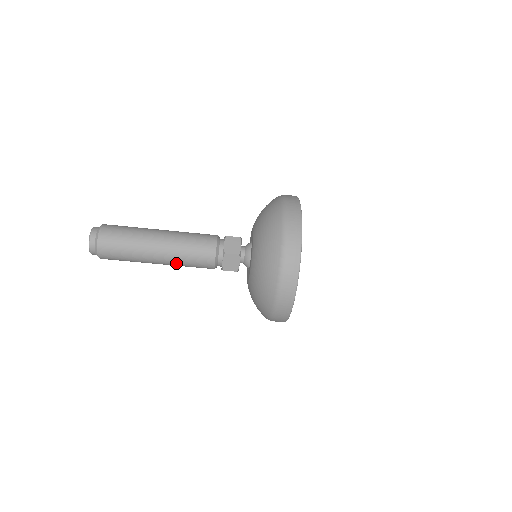
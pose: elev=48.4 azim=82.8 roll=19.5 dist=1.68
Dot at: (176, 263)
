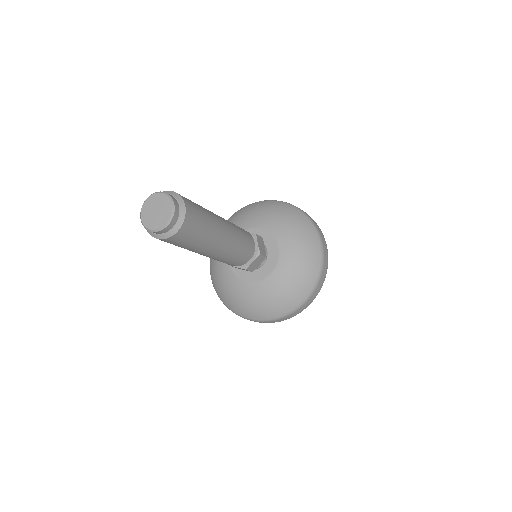
Dot at: occluded
